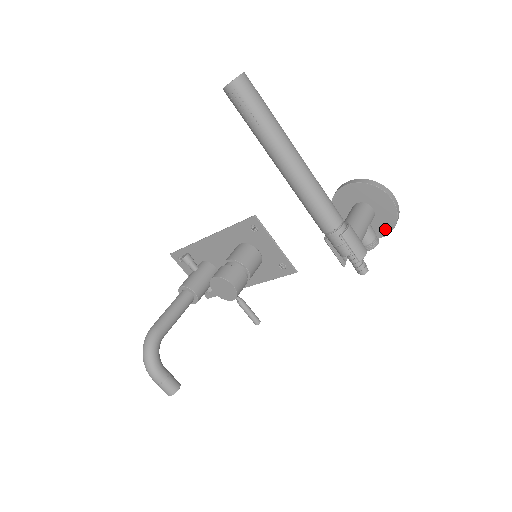
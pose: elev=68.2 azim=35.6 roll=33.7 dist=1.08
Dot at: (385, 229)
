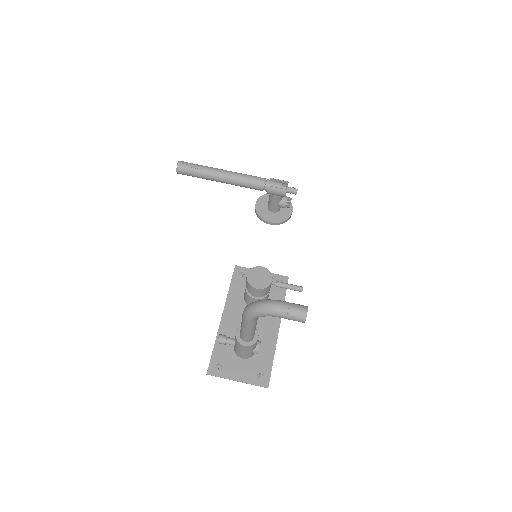
Dot at: occluded
